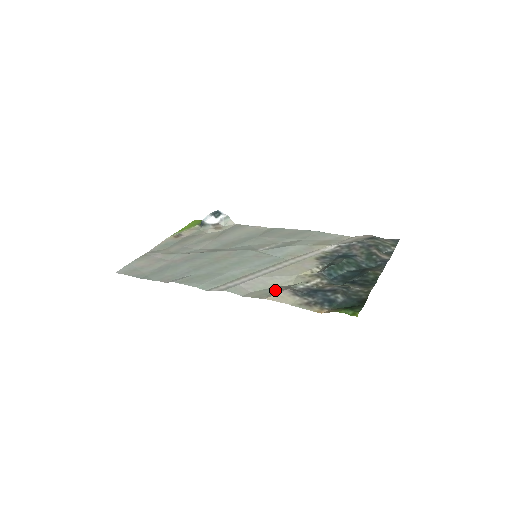
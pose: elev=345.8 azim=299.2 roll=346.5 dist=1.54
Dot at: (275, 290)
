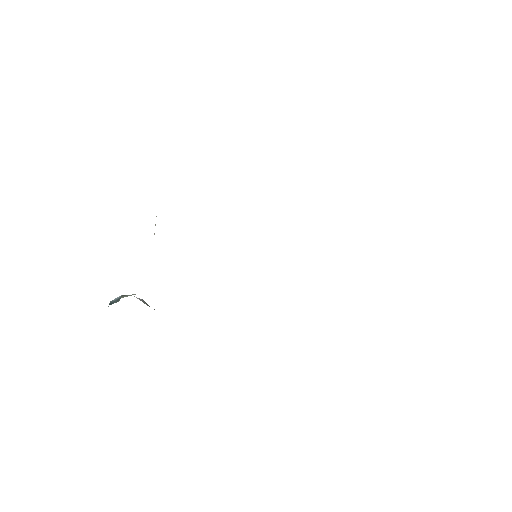
Dot at: occluded
